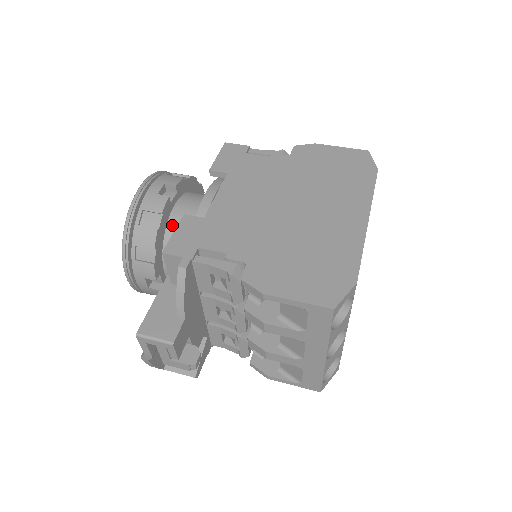
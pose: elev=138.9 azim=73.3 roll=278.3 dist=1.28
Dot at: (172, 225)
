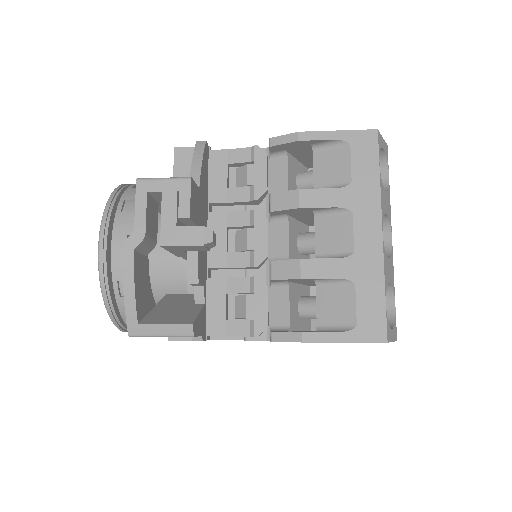
Dot at: occluded
